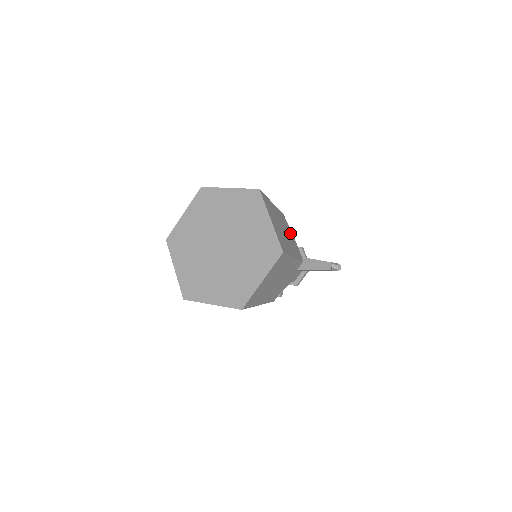
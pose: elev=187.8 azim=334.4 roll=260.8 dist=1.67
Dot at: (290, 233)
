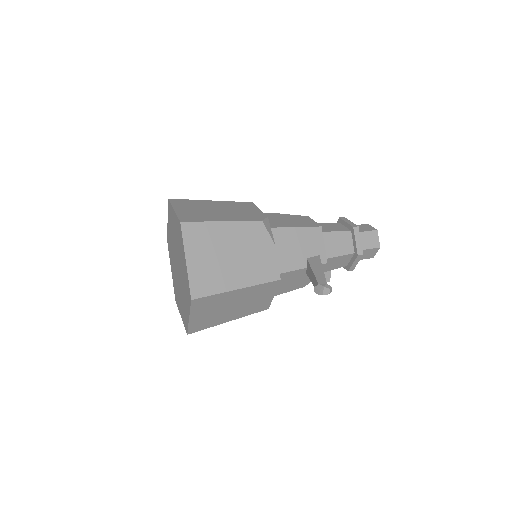
Dot at: (264, 247)
